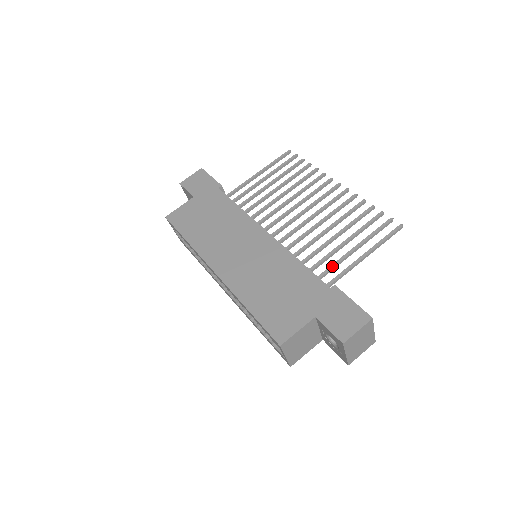
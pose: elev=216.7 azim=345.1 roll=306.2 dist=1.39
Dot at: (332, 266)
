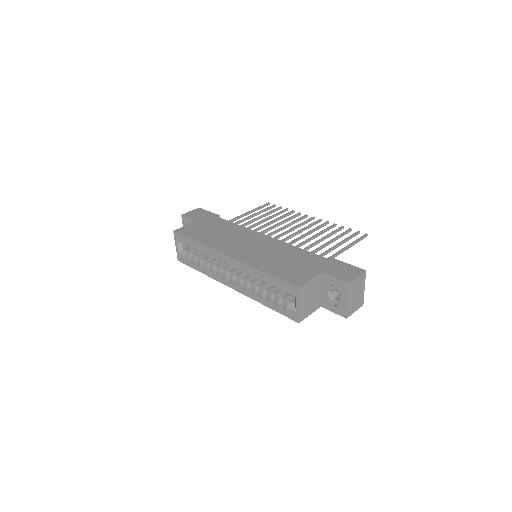
Dot at: (323, 253)
